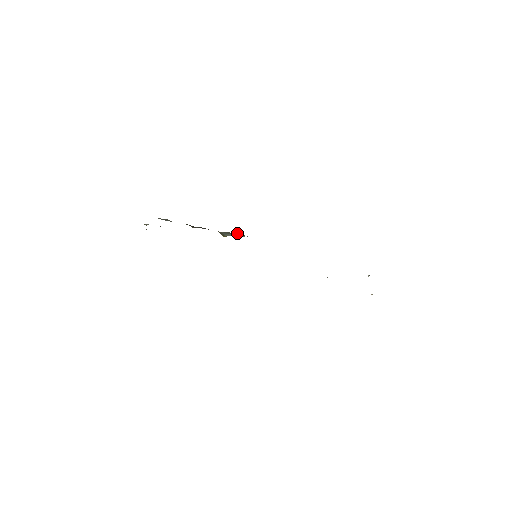
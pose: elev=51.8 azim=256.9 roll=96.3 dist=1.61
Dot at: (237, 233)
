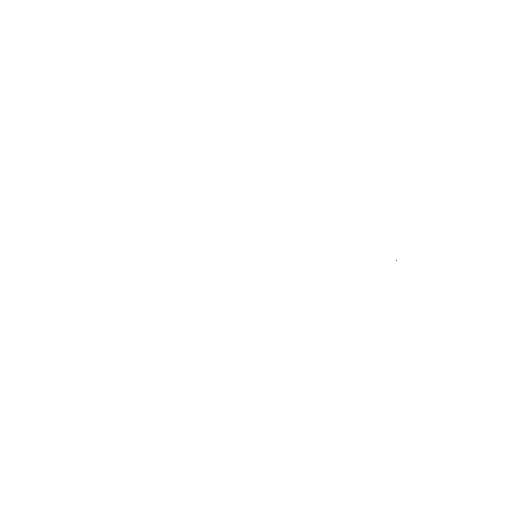
Dot at: occluded
